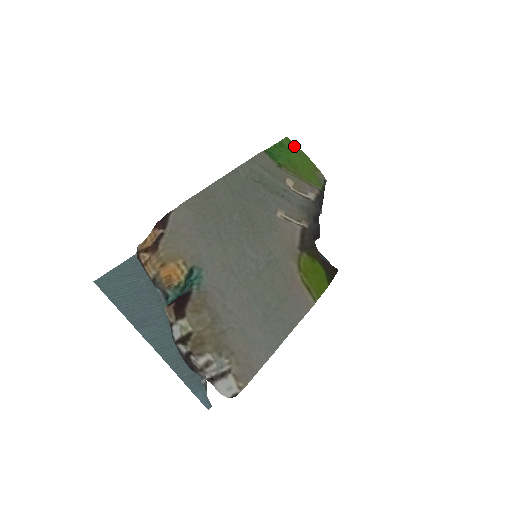
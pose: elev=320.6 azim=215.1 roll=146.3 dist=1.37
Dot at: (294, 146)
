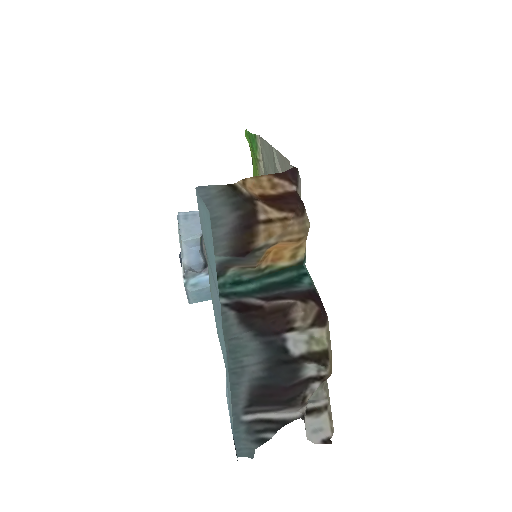
Dot at: occluded
